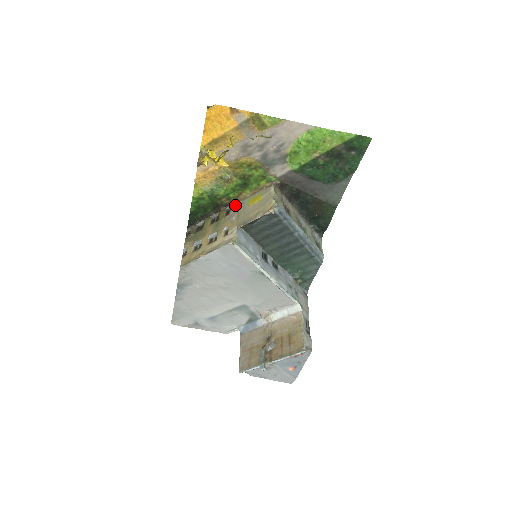
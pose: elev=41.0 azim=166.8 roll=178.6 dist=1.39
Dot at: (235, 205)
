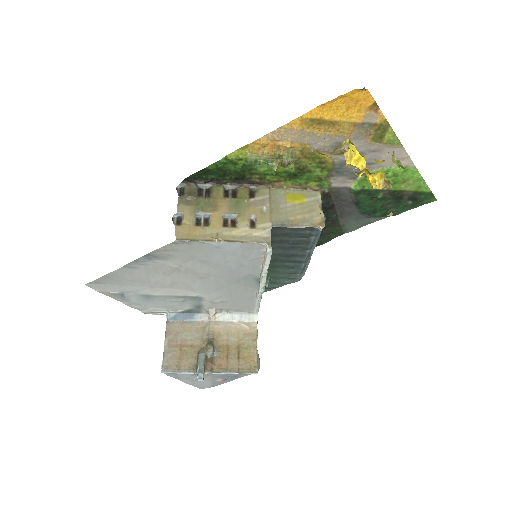
Dot at: (264, 189)
